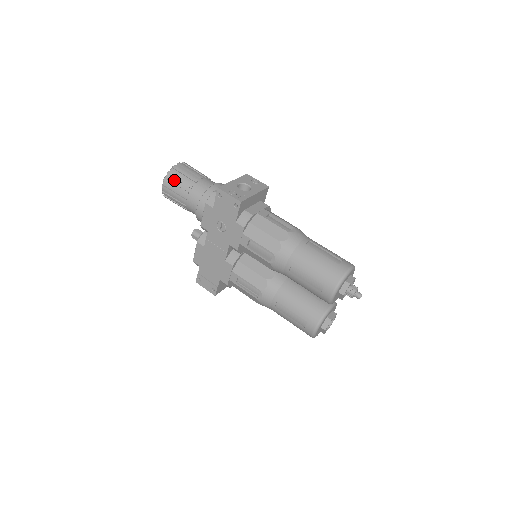
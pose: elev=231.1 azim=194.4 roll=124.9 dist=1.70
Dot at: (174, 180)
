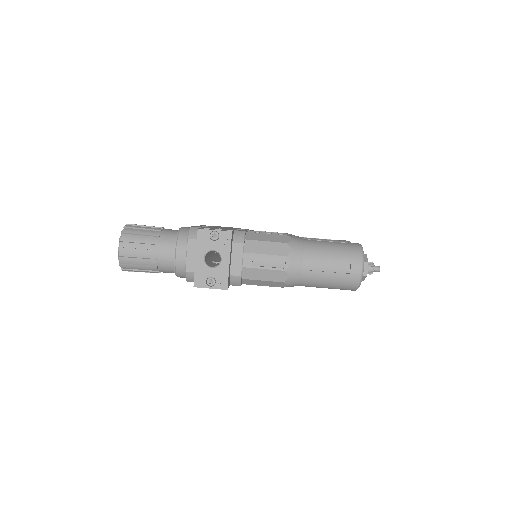
Dot at: (133, 268)
